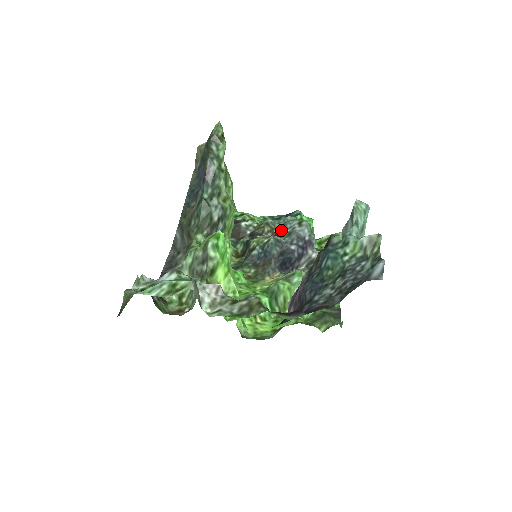
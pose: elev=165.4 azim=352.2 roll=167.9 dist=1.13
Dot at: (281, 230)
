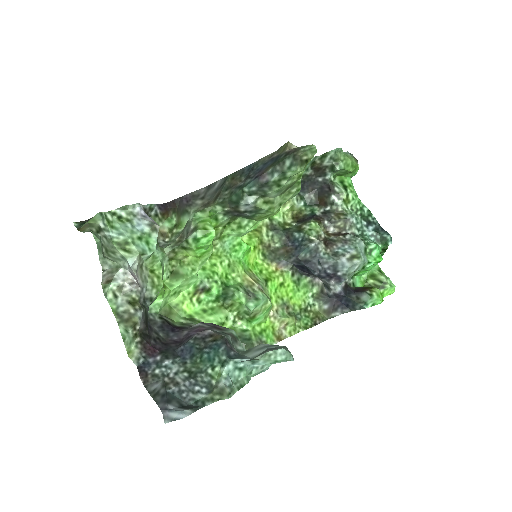
Dot at: (337, 242)
